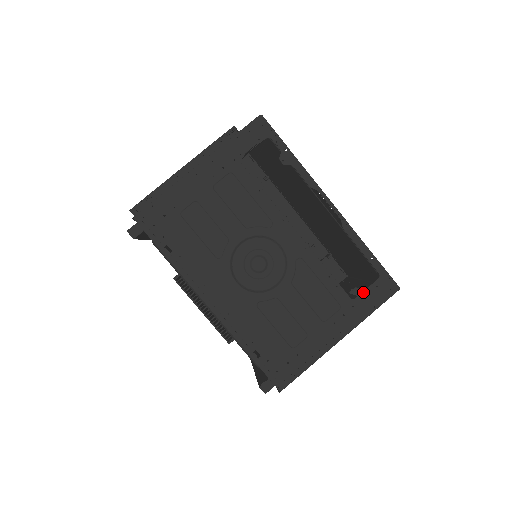
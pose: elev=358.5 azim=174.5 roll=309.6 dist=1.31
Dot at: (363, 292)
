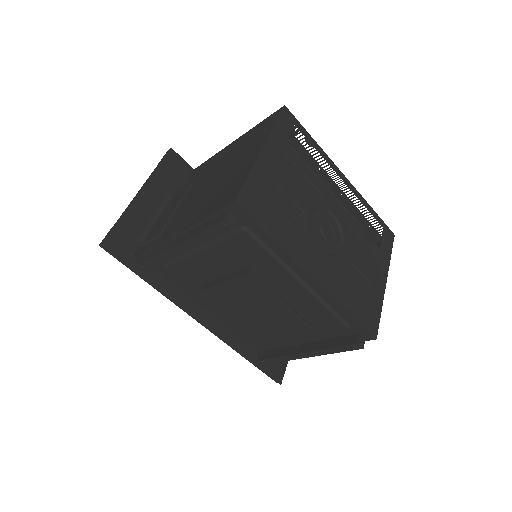
Dot at: (382, 241)
